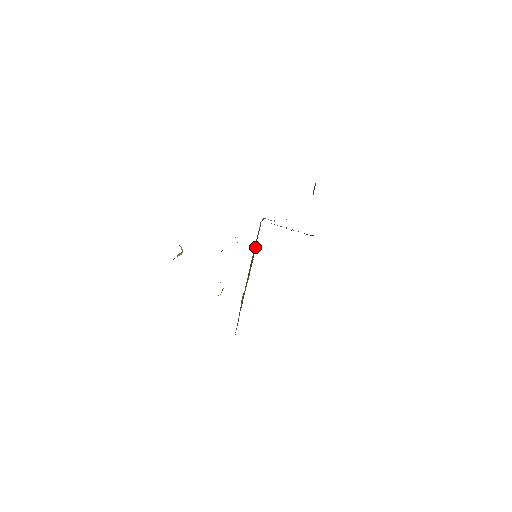
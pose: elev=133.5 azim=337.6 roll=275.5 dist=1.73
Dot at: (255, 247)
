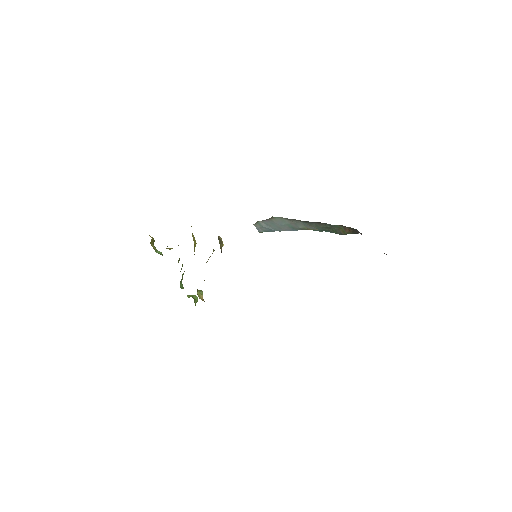
Dot at: occluded
